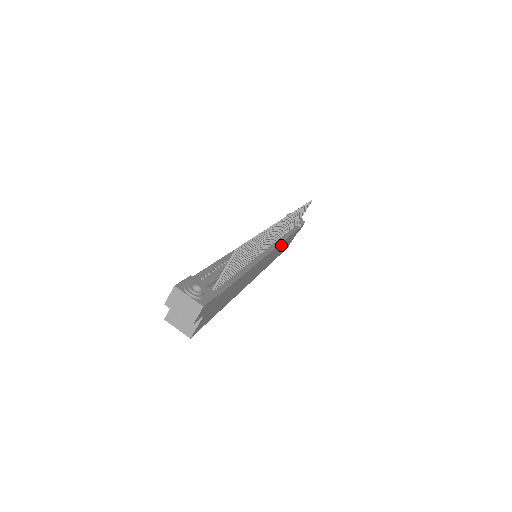
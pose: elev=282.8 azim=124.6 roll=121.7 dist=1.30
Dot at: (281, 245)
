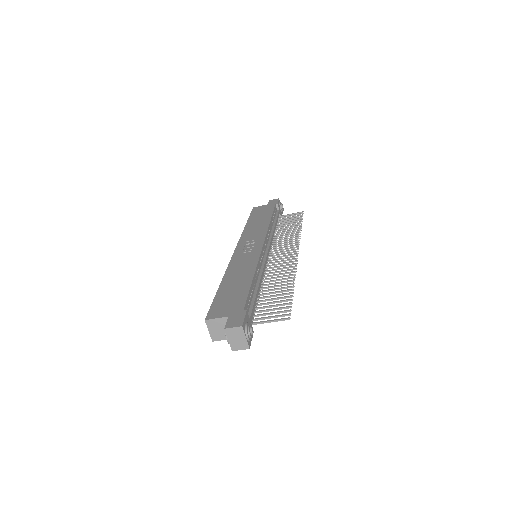
Dot at: occluded
